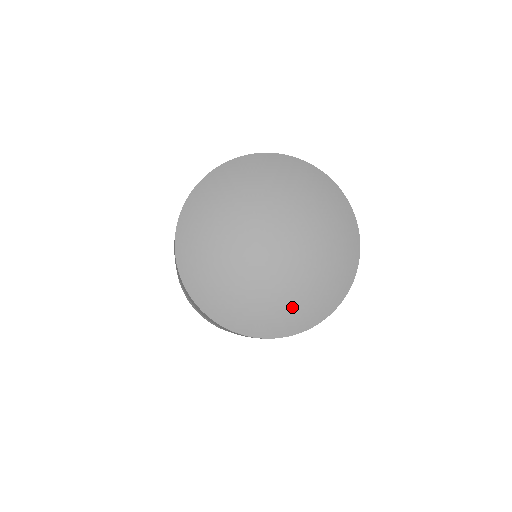
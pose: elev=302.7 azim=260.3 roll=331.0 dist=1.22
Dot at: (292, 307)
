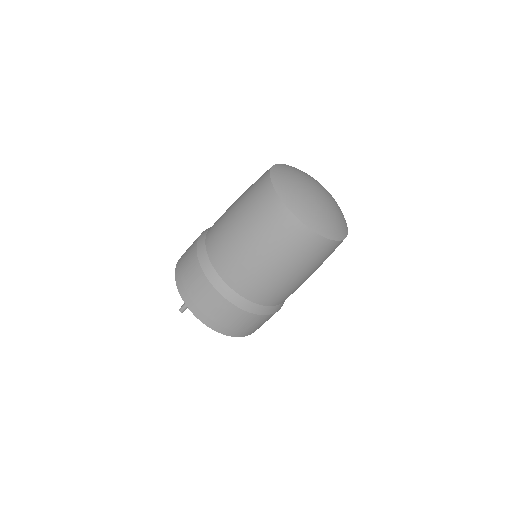
Dot at: (338, 223)
